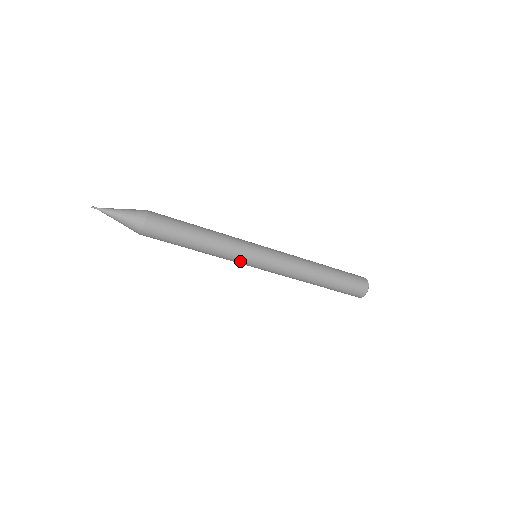
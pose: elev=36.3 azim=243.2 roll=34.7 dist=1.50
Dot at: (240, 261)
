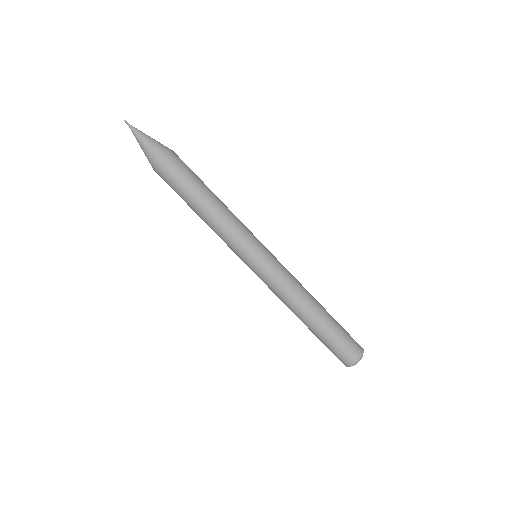
Dot at: (244, 243)
